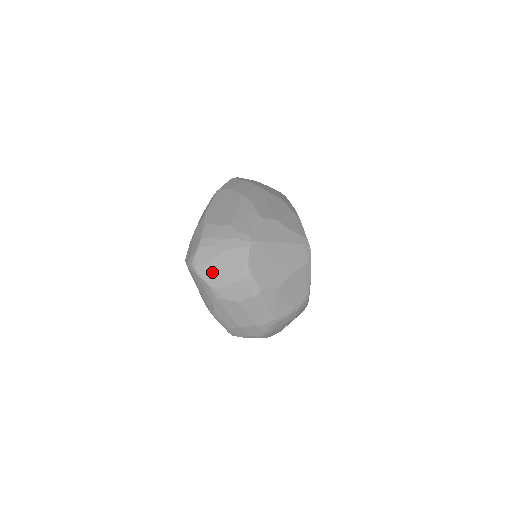
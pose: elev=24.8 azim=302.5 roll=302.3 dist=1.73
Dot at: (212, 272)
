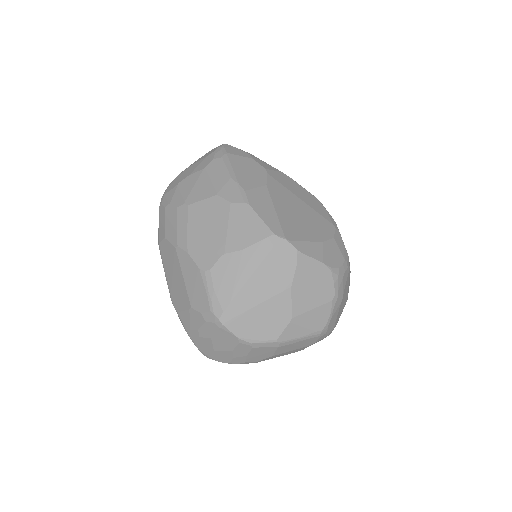
Dot at: (224, 357)
